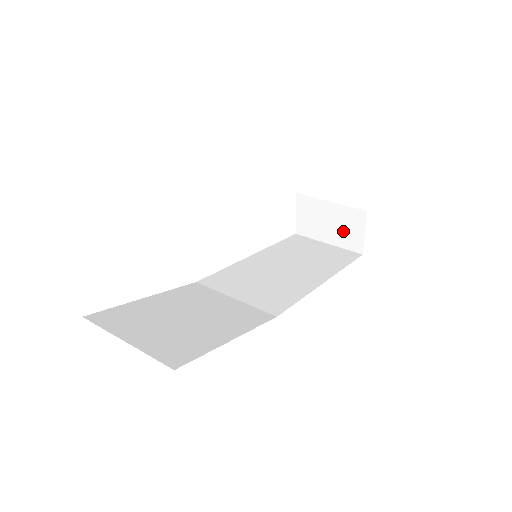
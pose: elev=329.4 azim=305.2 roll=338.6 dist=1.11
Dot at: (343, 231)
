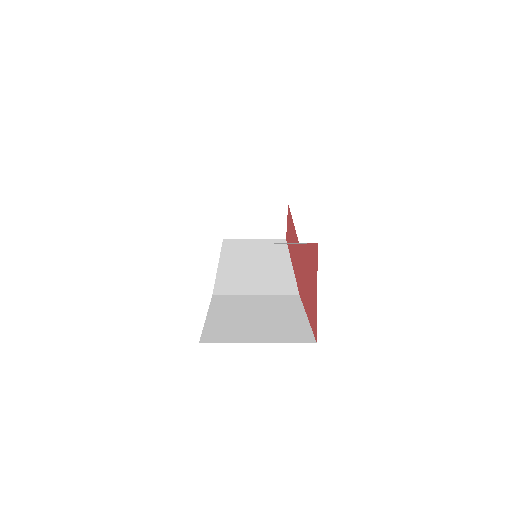
Dot at: (268, 225)
